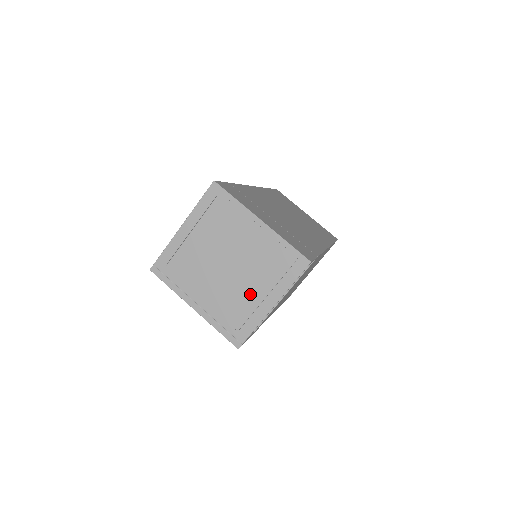
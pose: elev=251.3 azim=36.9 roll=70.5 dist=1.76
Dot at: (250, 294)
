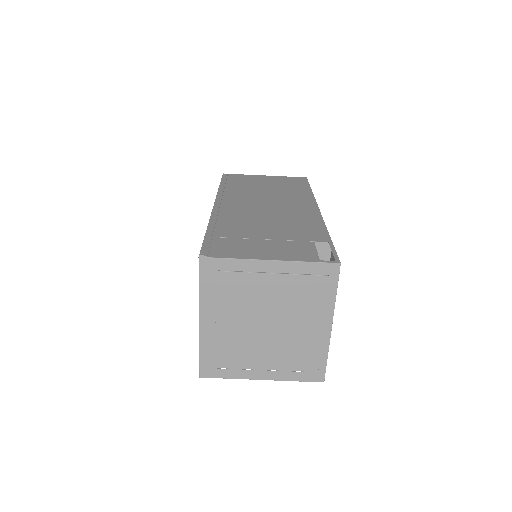
Dot at: (257, 357)
